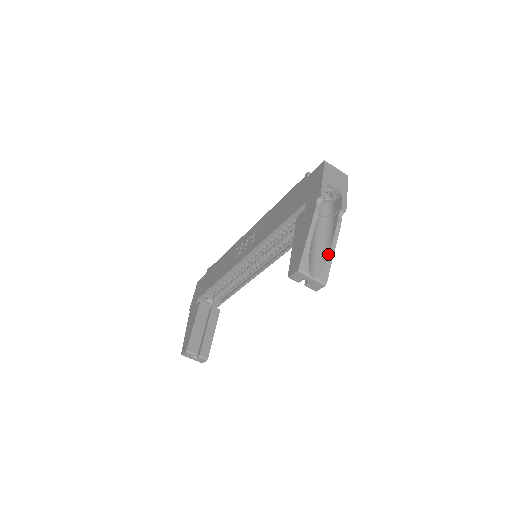
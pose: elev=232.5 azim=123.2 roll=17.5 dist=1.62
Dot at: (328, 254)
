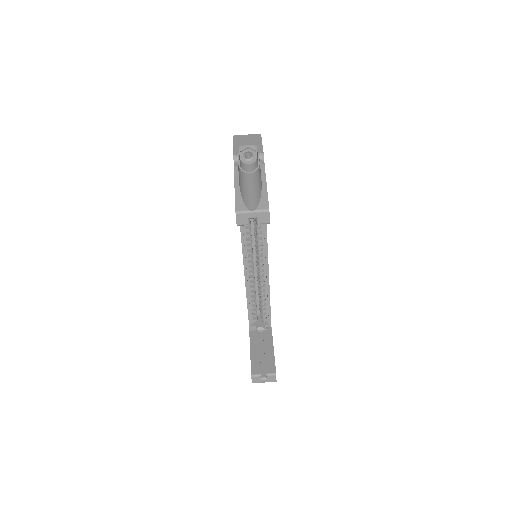
Dot at: (261, 189)
